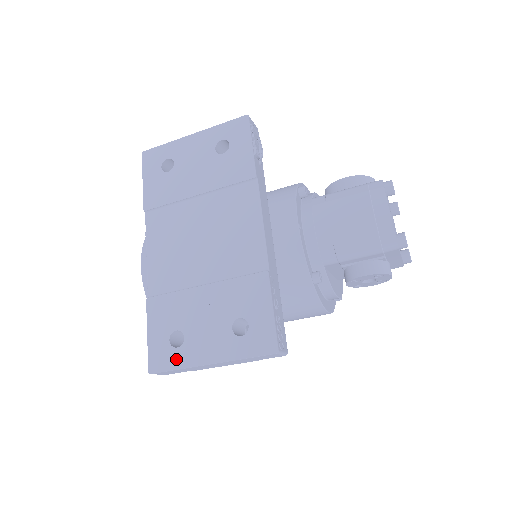
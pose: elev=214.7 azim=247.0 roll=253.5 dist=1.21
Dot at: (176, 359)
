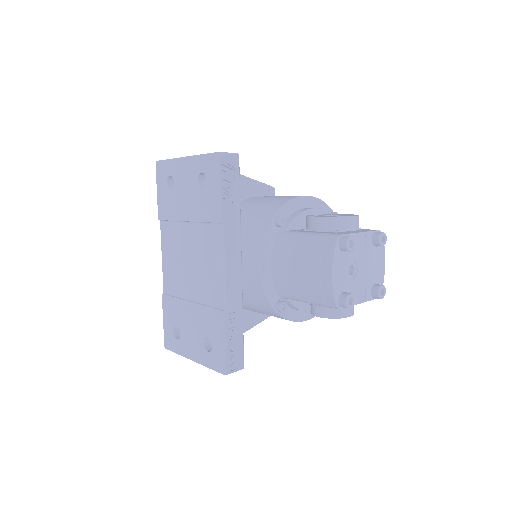
Dot at: (177, 347)
